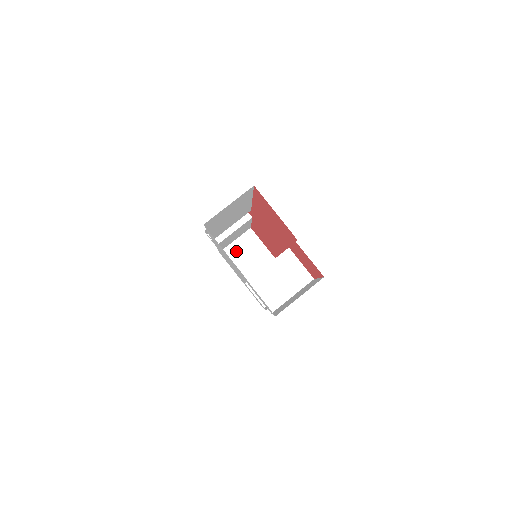
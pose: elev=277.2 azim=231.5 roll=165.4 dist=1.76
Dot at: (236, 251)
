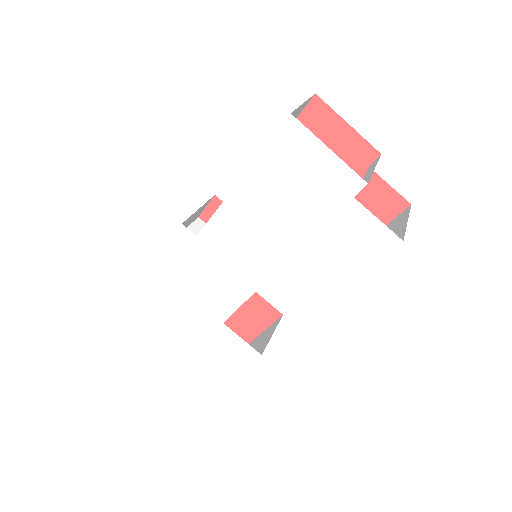
Dot at: occluded
